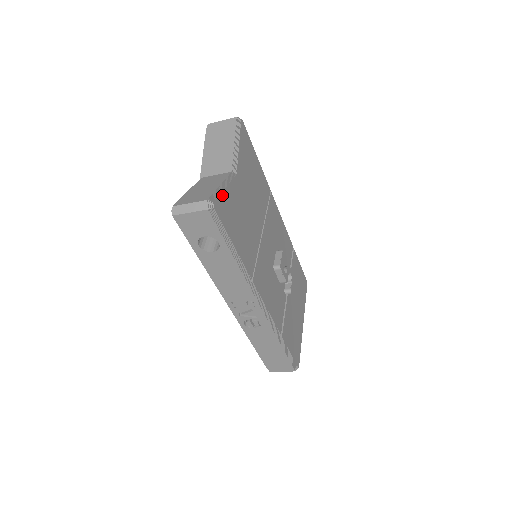
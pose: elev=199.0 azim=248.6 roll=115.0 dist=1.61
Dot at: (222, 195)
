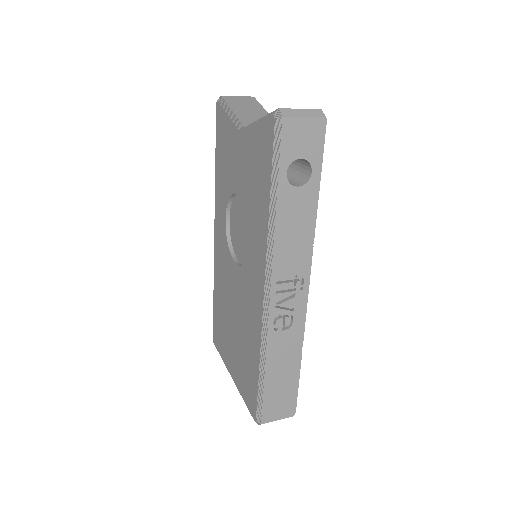
Dot at: occluded
